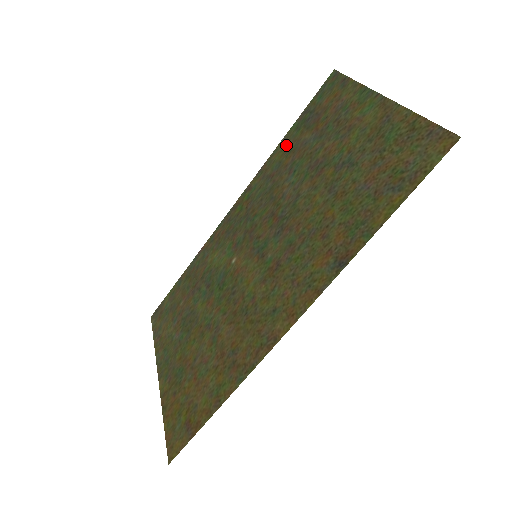
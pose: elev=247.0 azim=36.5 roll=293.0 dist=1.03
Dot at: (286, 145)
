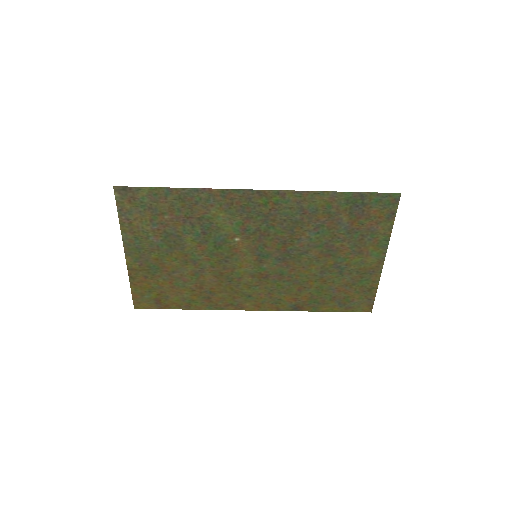
Dot at: (331, 203)
